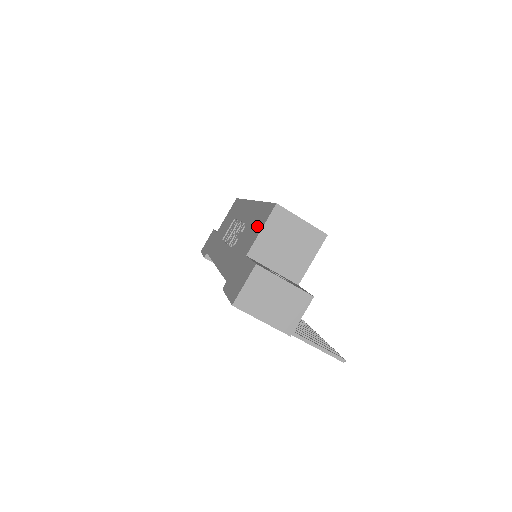
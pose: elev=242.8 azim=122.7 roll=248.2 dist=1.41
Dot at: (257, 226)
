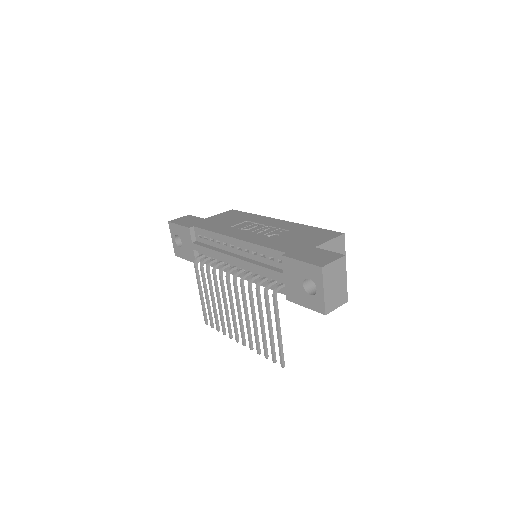
Dot at: (318, 236)
